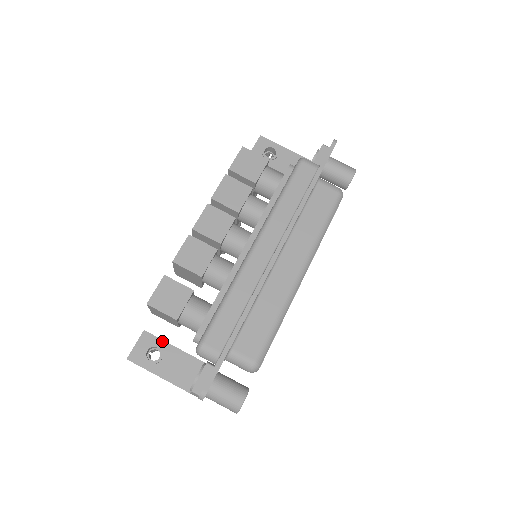
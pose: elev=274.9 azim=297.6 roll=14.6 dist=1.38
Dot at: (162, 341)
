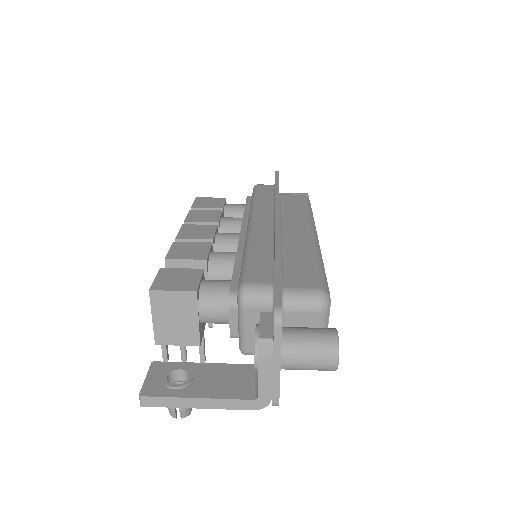
Dot at: (183, 363)
